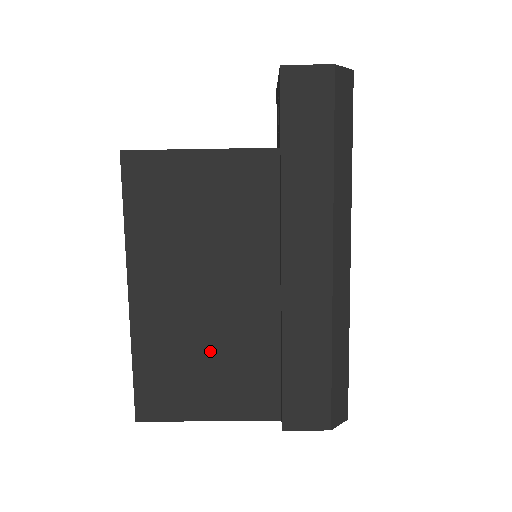
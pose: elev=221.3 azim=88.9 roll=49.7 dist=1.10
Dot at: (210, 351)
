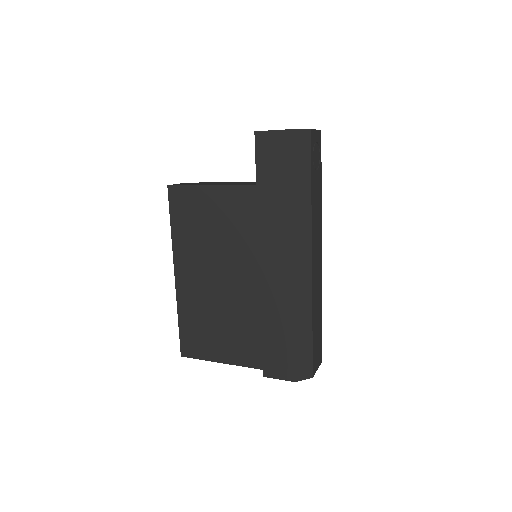
Dot at: (222, 318)
